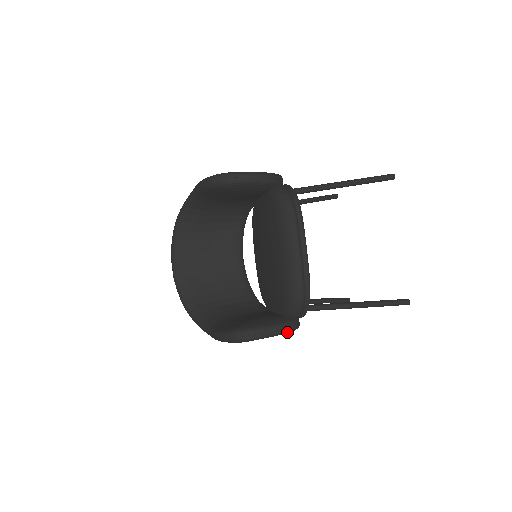
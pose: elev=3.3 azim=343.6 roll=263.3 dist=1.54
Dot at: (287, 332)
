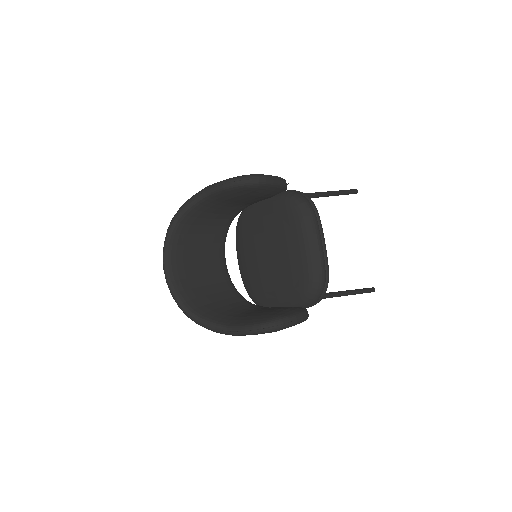
Dot at: (306, 319)
